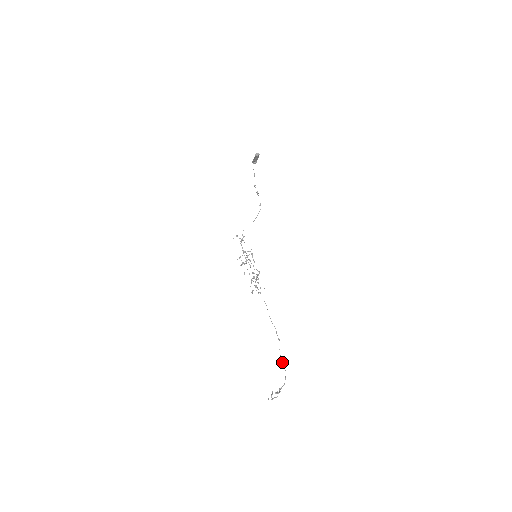
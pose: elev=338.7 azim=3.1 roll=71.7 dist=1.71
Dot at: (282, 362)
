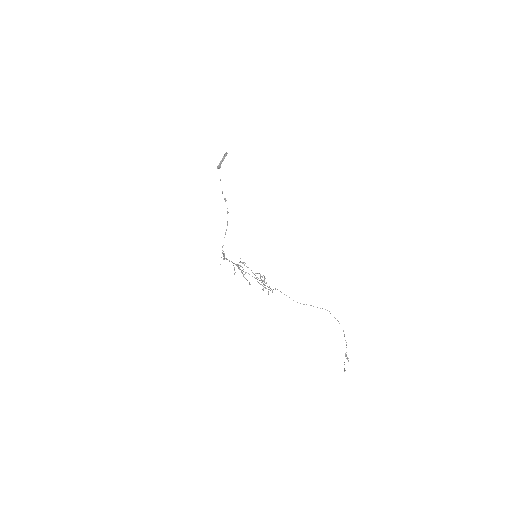
Dot at: (339, 323)
